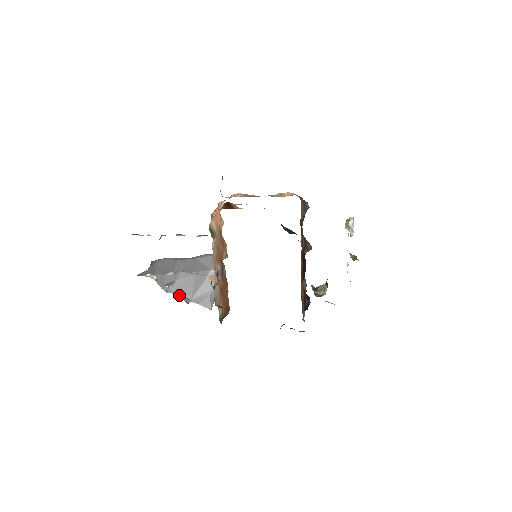
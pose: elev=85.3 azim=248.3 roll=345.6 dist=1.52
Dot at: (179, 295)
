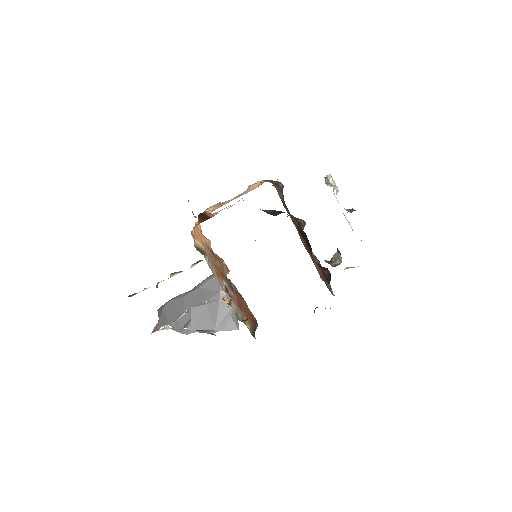
Dot at: (201, 331)
